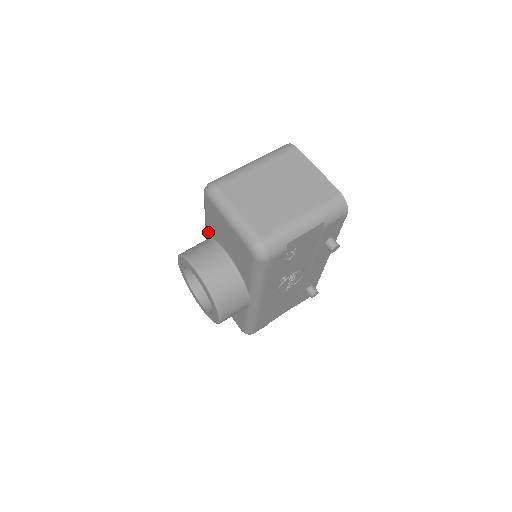
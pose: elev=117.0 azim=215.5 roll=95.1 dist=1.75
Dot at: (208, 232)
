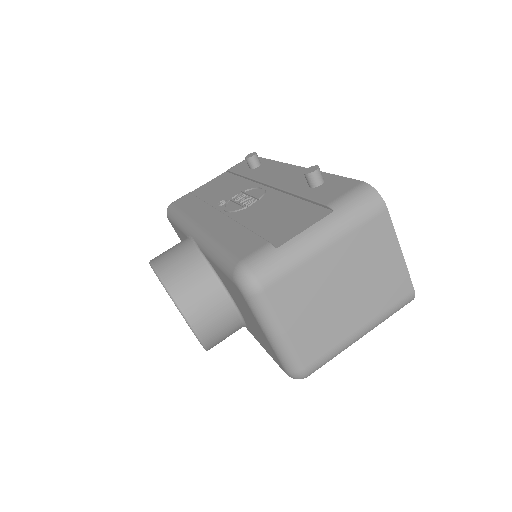
Dot at: (209, 261)
